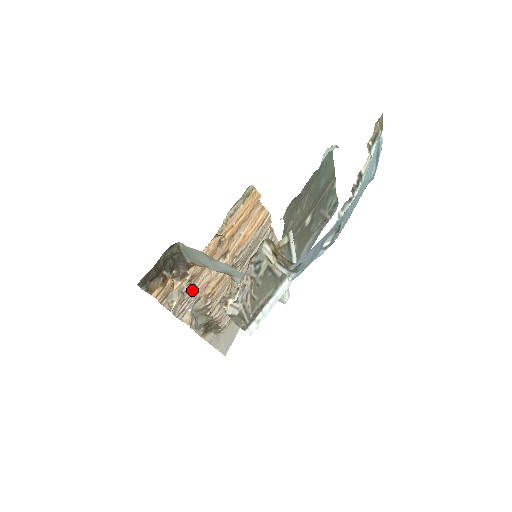
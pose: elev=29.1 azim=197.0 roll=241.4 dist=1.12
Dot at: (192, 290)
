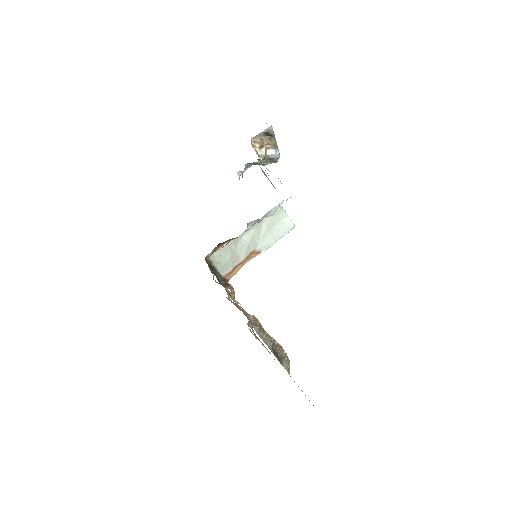
Dot at: occluded
